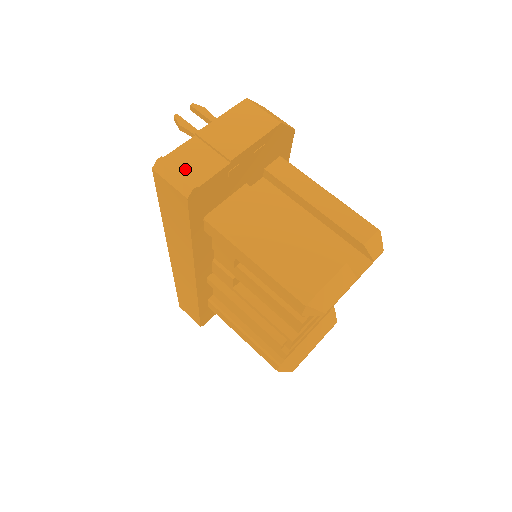
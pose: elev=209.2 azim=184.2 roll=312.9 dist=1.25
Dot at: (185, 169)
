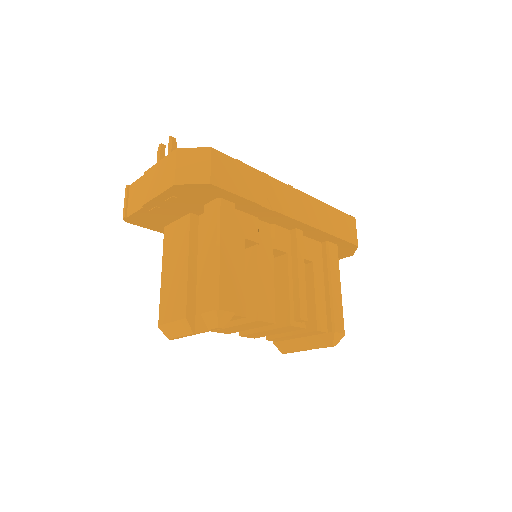
Dot at: (131, 200)
